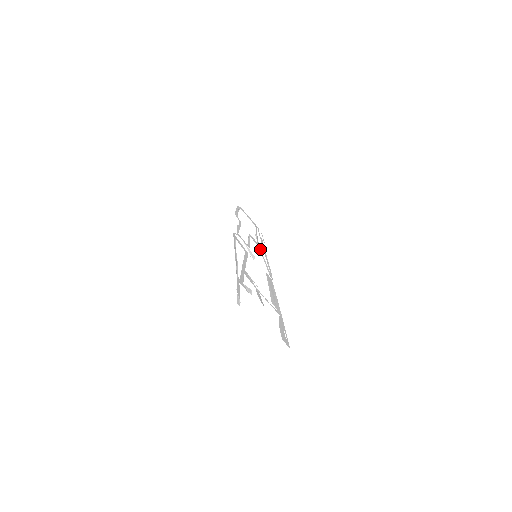
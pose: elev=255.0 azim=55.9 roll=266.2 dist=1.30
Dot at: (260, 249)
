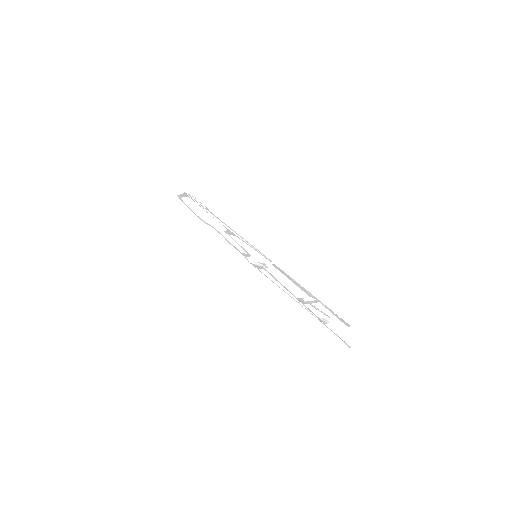
Dot at: (236, 236)
